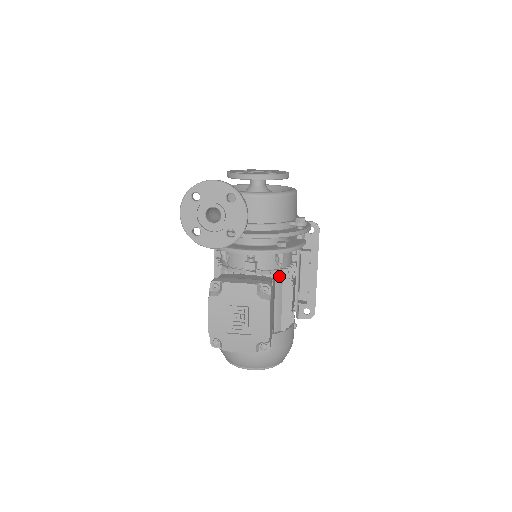
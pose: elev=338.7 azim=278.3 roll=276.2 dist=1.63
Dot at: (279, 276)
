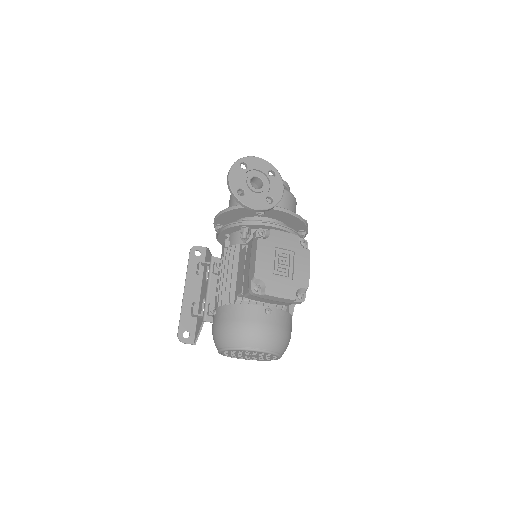
Dot at: occluded
